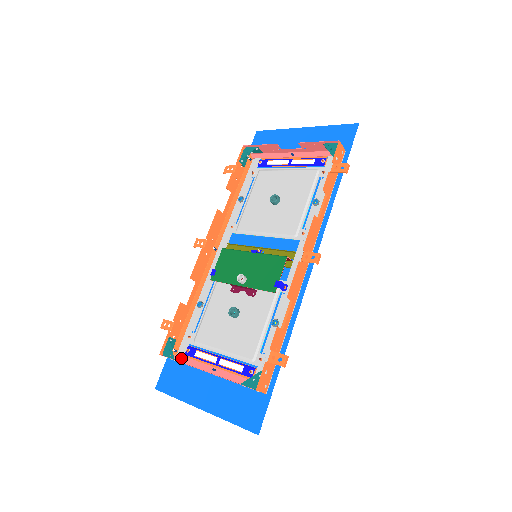
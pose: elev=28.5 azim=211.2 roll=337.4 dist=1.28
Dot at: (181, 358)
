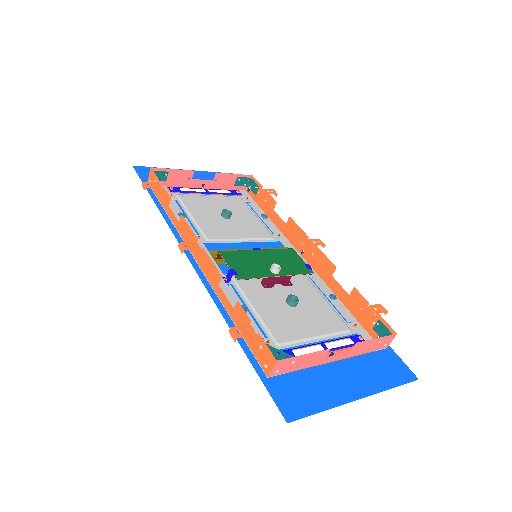
Dot at: occluded
